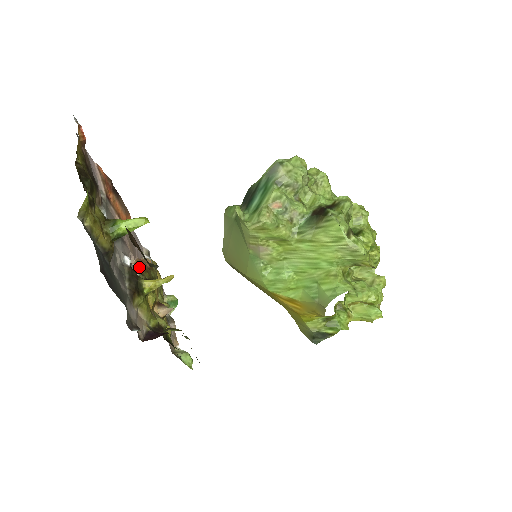
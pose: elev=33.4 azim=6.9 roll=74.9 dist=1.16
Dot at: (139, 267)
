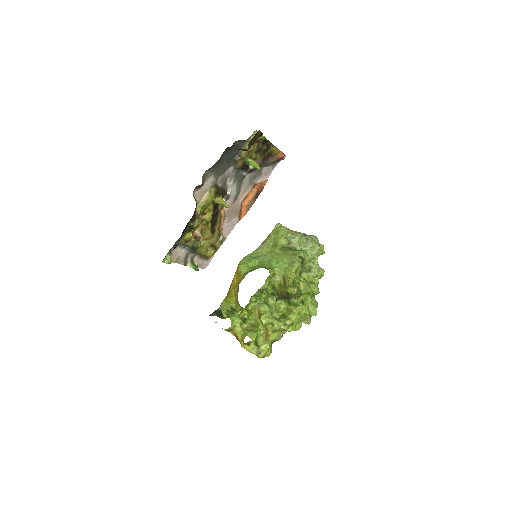
Dot at: (223, 210)
